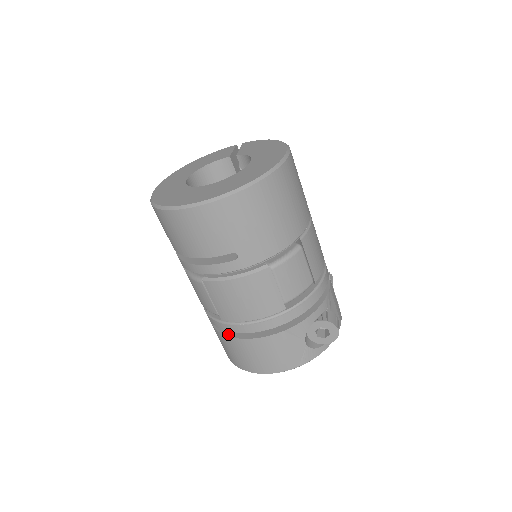
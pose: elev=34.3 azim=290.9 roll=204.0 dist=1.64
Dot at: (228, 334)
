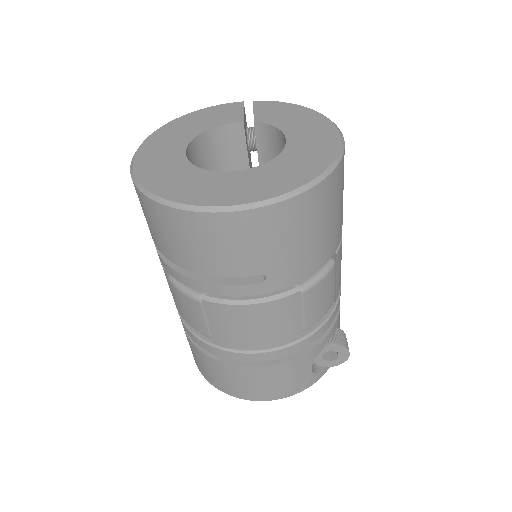
Dot at: (216, 357)
